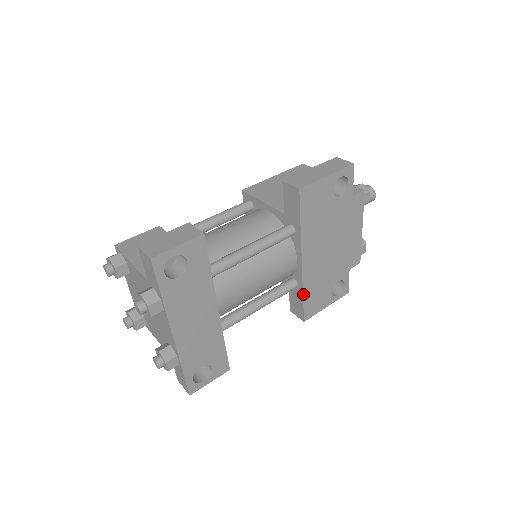
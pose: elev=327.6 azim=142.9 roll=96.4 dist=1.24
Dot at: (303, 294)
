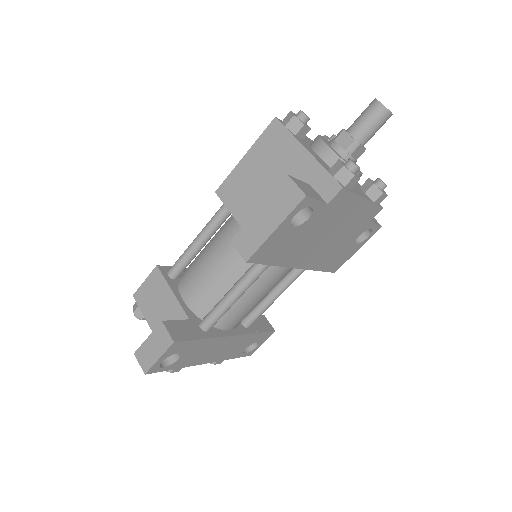
Dot at: (318, 270)
